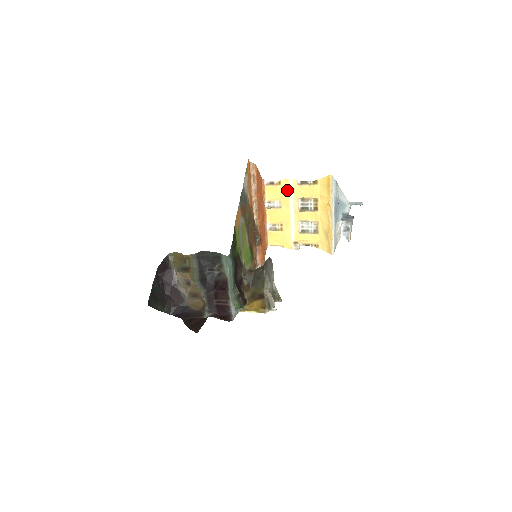
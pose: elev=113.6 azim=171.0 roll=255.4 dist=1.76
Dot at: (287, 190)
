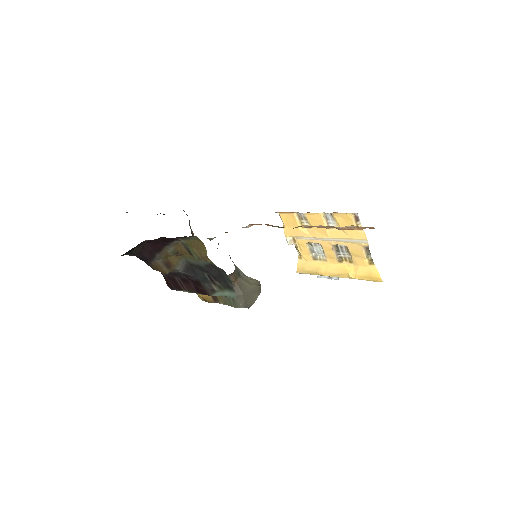
Dot at: (353, 237)
